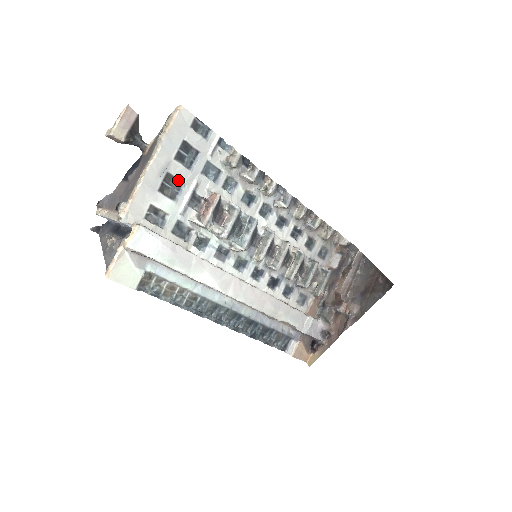
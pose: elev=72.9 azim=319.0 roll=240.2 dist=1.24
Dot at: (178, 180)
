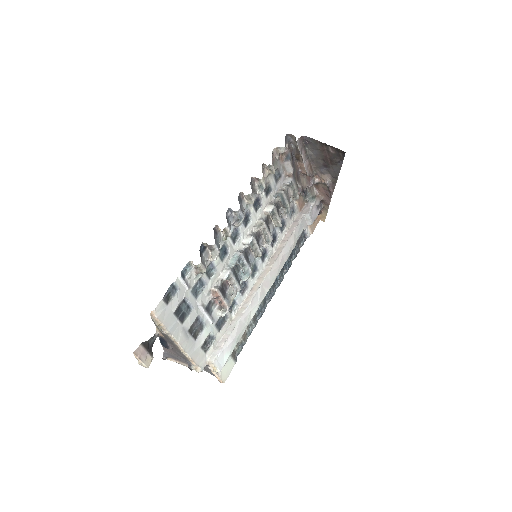
Dot at: (194, 322)
